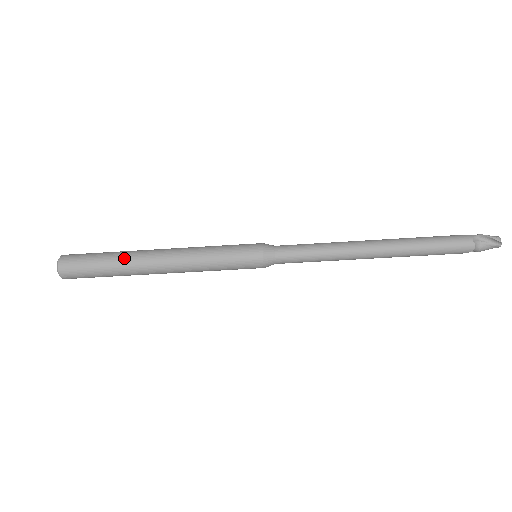
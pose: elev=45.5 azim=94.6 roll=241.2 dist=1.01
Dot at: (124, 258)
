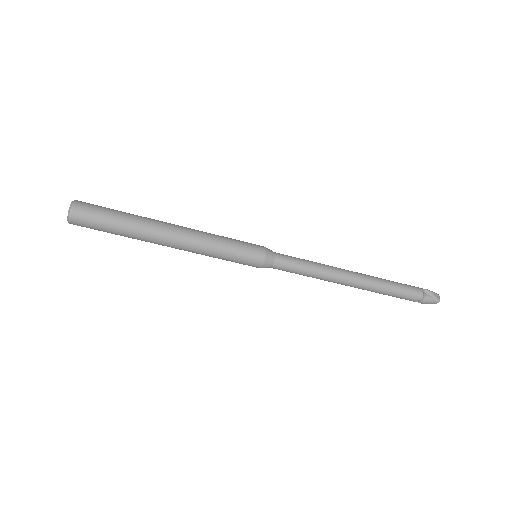
Dot at: (140, 219)
